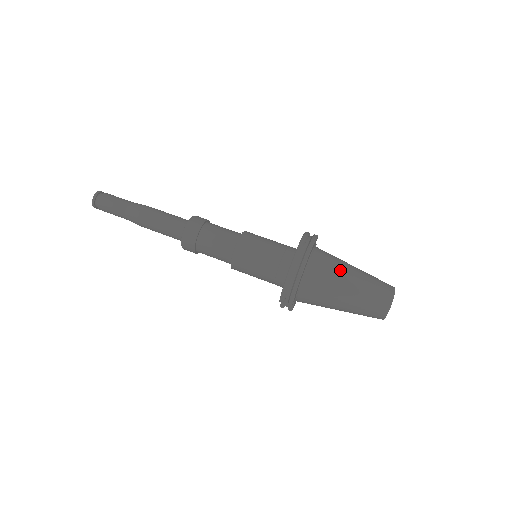
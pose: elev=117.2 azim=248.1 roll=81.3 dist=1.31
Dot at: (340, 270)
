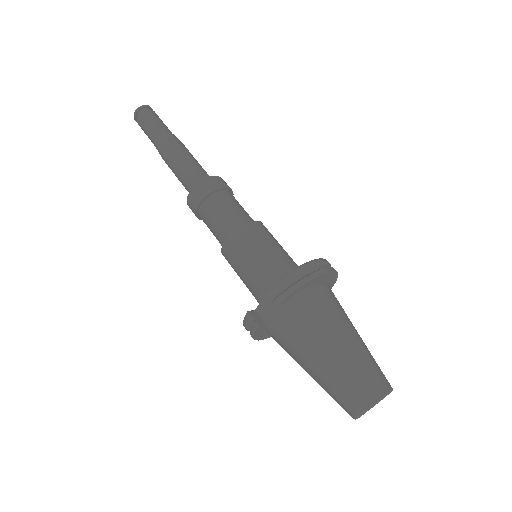
Dot at: occluded
